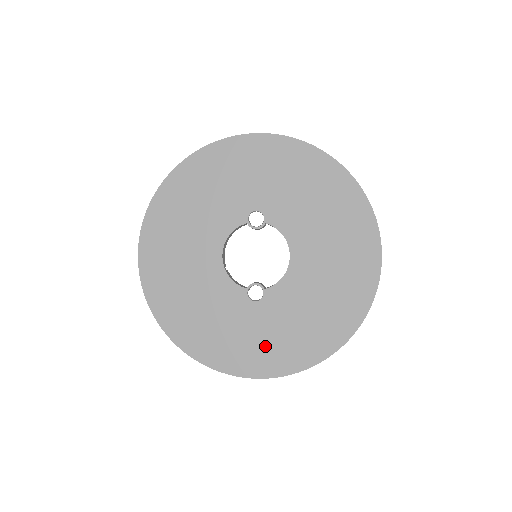
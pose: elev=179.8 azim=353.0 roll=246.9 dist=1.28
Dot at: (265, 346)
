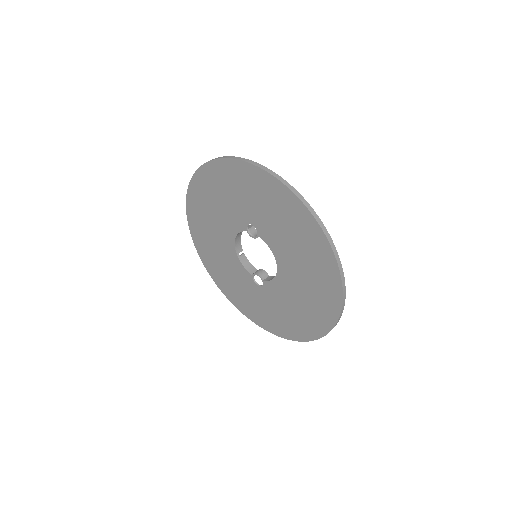
Dot at: (267, 315)
